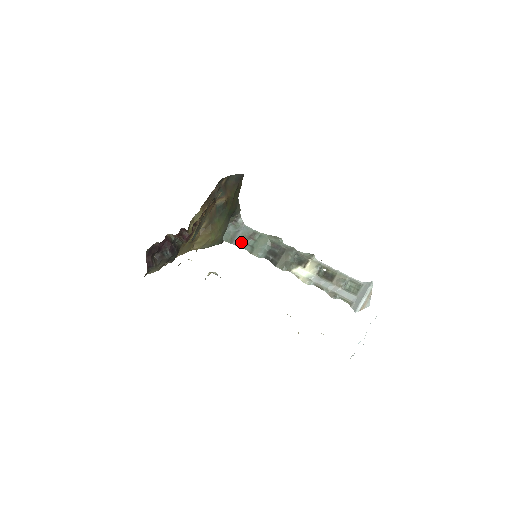
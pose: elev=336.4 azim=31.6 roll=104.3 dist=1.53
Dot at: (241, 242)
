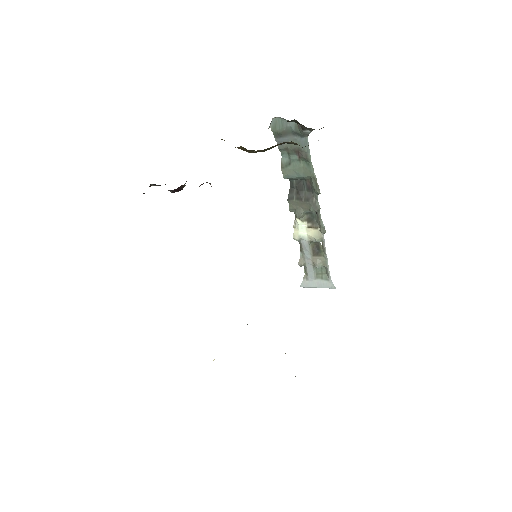
Dot at: (285, 146)
